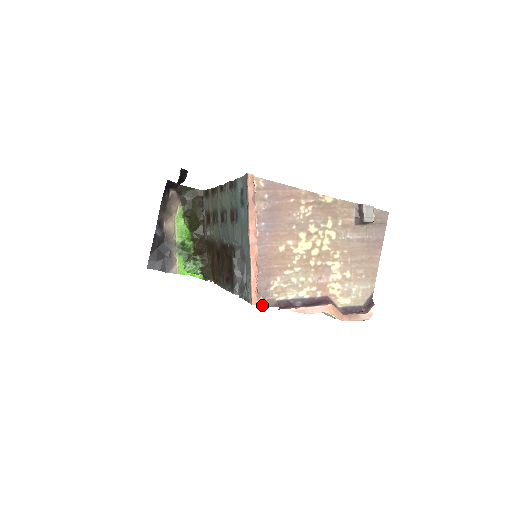
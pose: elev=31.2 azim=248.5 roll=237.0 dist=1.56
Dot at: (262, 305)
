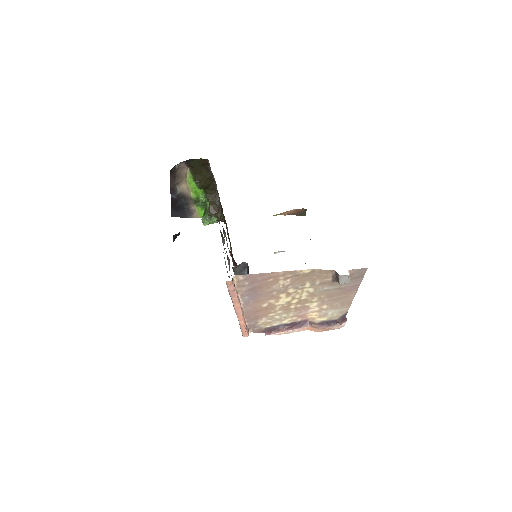
Dot at: occluded
